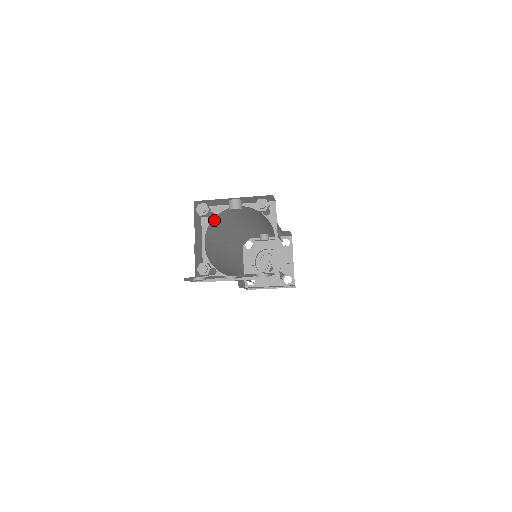
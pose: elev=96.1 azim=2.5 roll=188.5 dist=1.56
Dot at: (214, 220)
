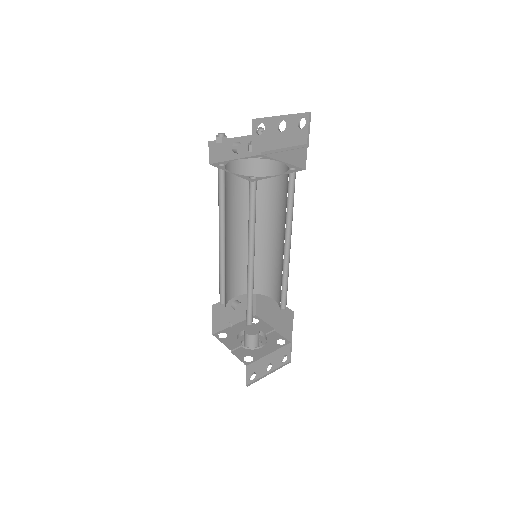
Dot at: (224, 171)
